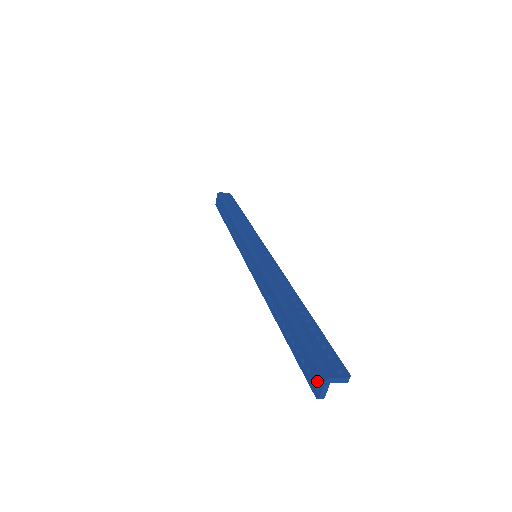
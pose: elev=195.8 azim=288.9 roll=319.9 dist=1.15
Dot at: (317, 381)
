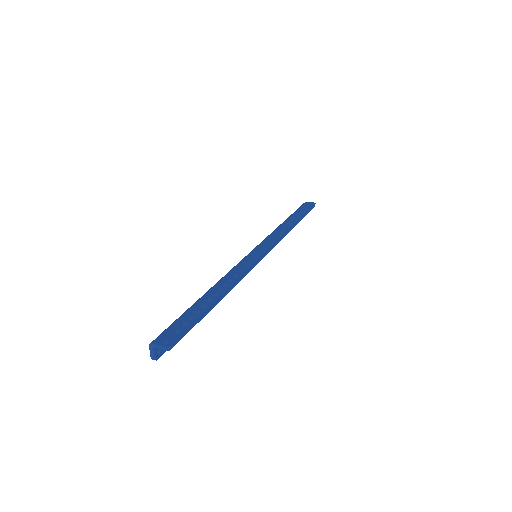
Dot at: occluded
